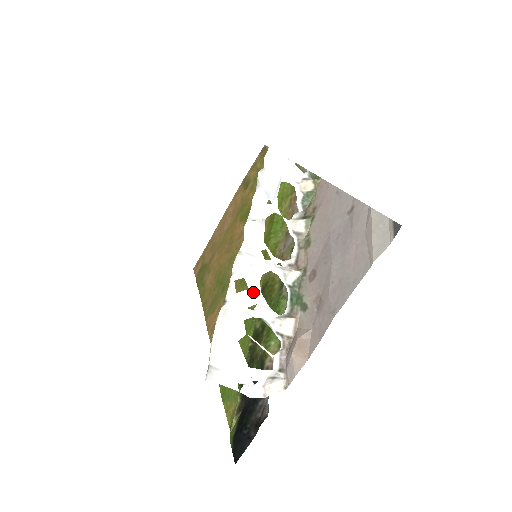
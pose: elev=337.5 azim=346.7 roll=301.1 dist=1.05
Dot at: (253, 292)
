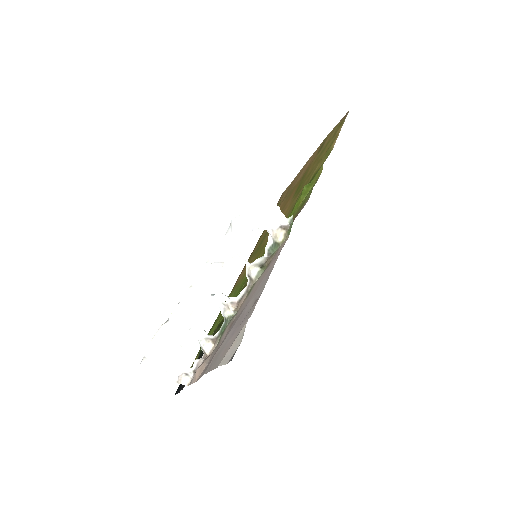
Dot at: (192, 317)
